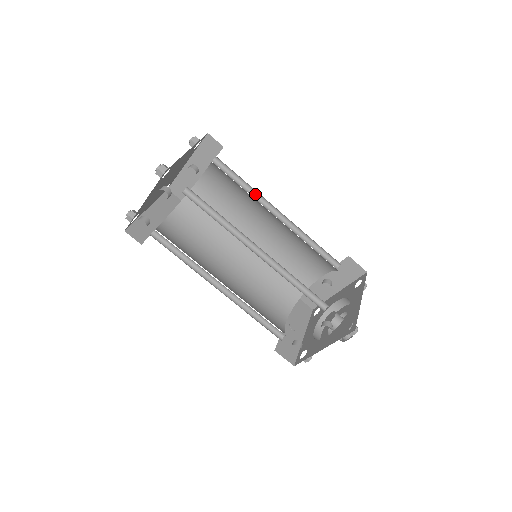
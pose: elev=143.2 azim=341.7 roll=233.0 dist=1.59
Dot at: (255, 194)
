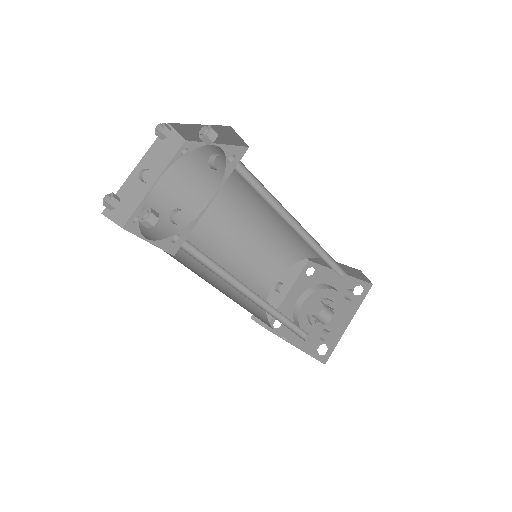
Dot at: occluded
